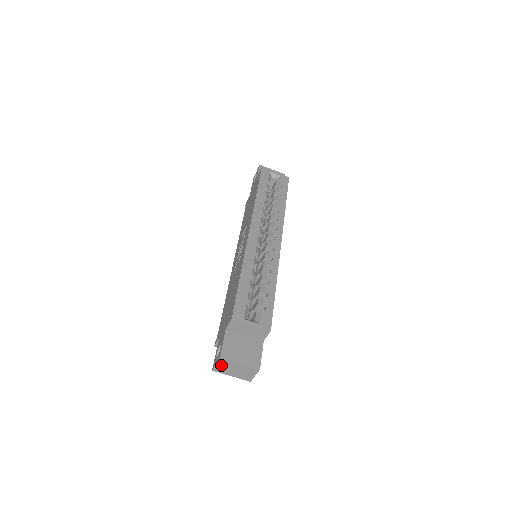
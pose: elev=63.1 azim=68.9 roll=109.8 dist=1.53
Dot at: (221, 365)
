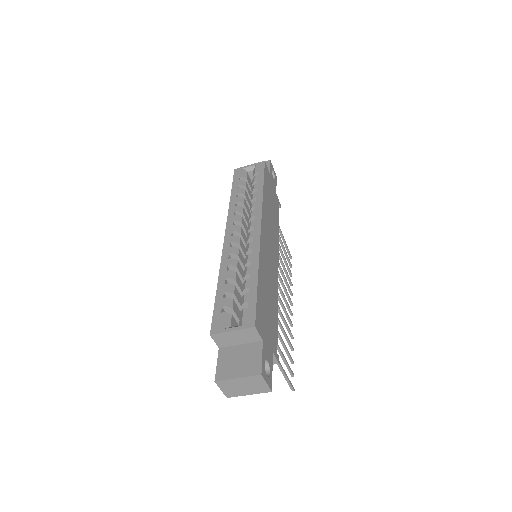
Dot at: (226, 389)
